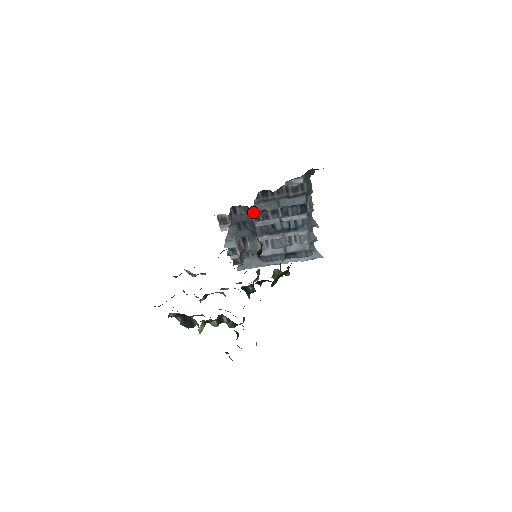
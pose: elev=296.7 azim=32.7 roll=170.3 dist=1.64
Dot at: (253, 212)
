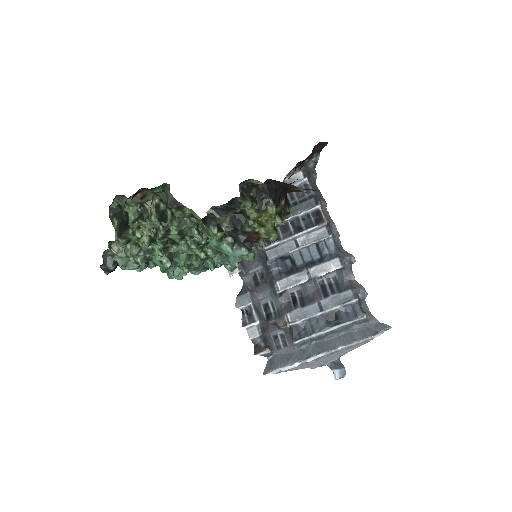
Dot at: occluded
